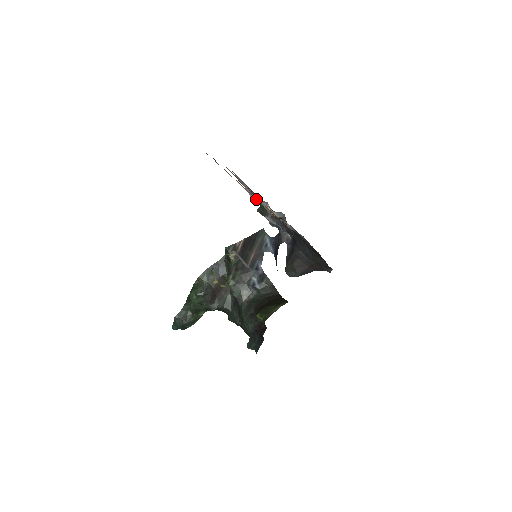
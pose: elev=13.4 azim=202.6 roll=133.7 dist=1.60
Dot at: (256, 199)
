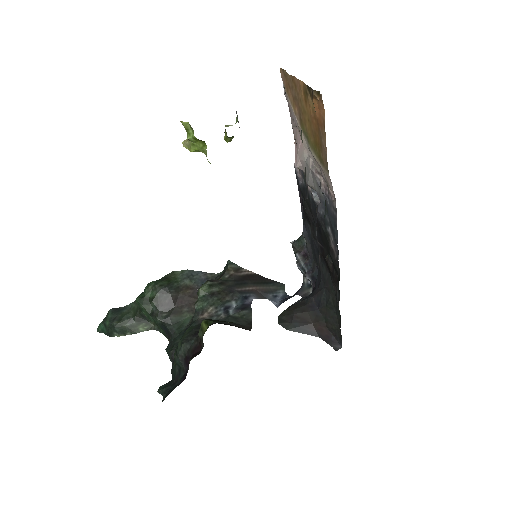
Dot at: (303, 141)
